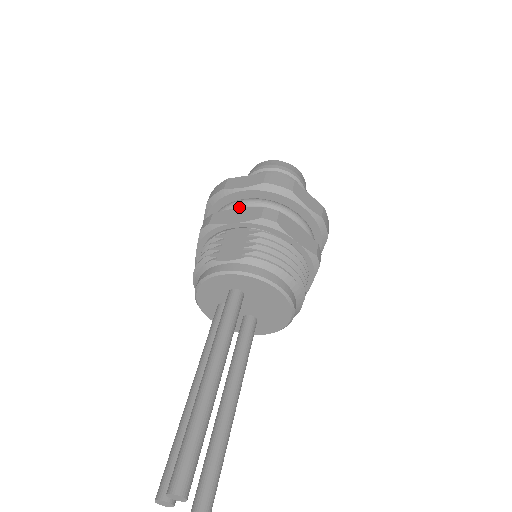
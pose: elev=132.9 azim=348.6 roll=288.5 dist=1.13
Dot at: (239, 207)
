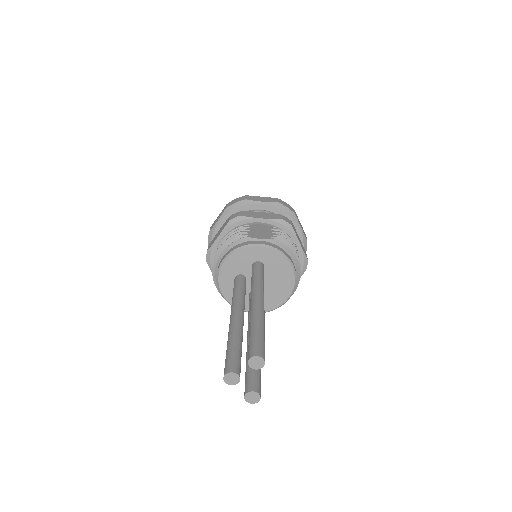
Dot at: occluded
